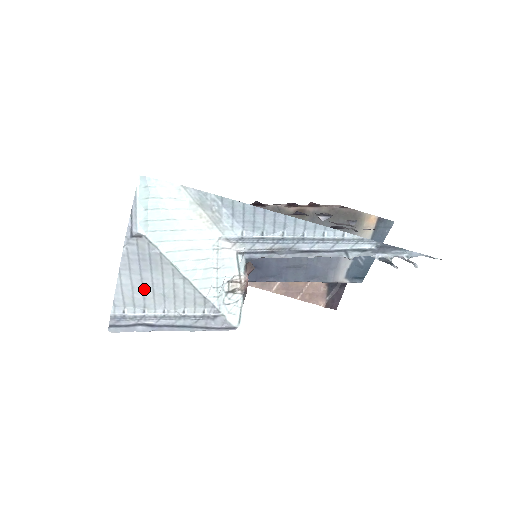
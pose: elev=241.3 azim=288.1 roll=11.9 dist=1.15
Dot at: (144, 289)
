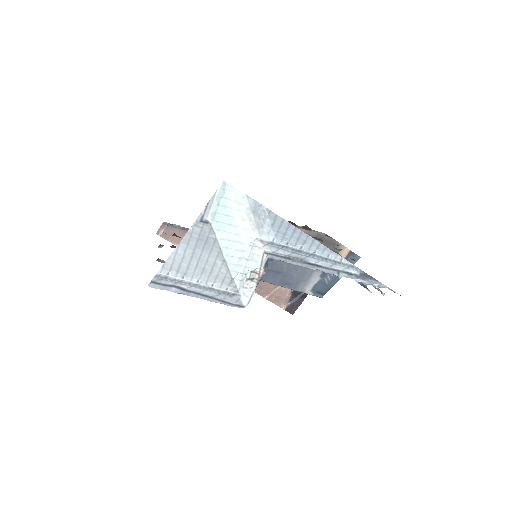
Dot at: (191, 261)
